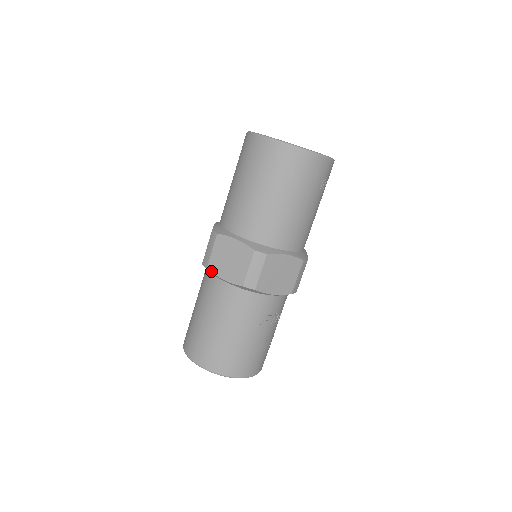
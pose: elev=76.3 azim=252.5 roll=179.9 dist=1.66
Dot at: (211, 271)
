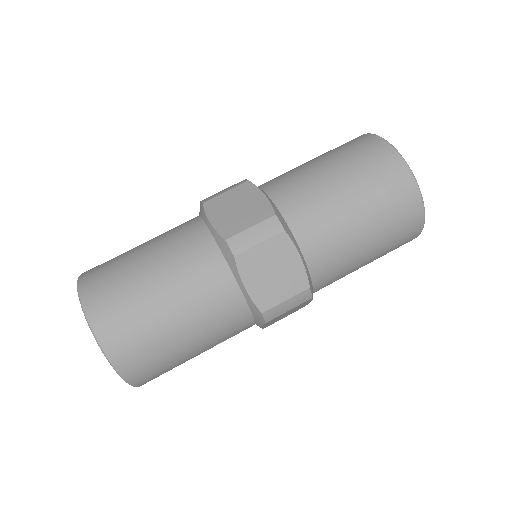
Dot at: (238, 264)
